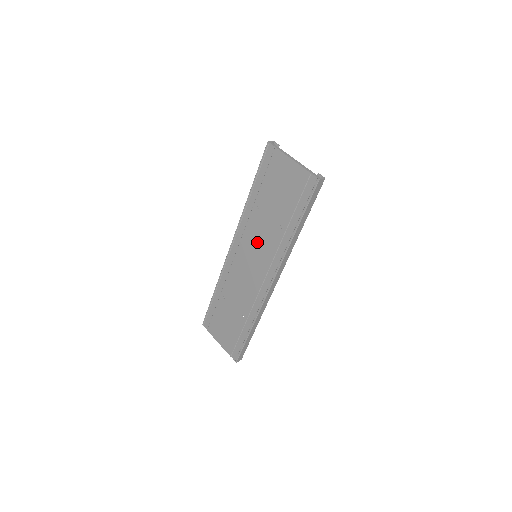
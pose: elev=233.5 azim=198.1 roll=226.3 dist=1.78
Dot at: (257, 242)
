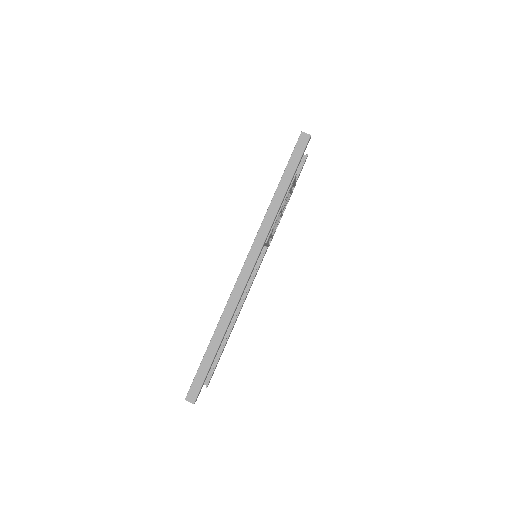
Dot at: occluded
